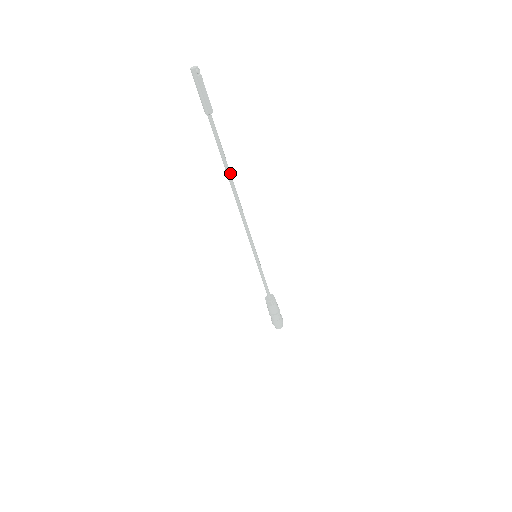
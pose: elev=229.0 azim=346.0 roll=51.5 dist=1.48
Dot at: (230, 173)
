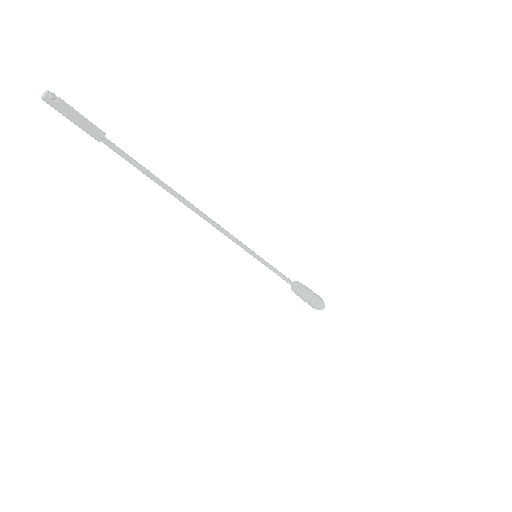
Dot at: (172, 189)
